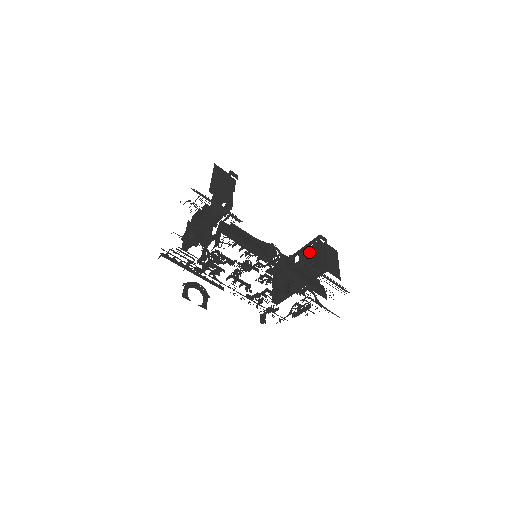
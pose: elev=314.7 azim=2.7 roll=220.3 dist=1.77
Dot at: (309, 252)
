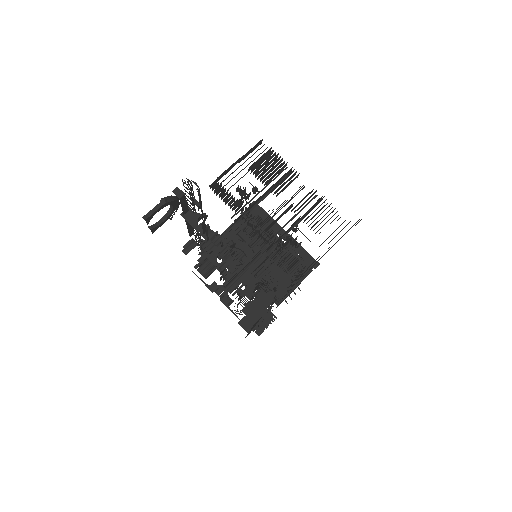
Dot at: (294, 261)
